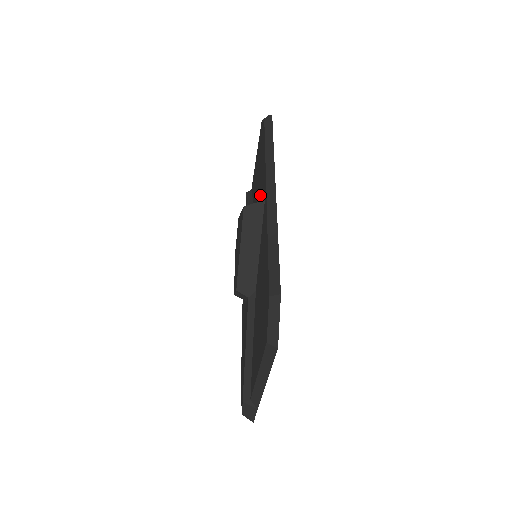
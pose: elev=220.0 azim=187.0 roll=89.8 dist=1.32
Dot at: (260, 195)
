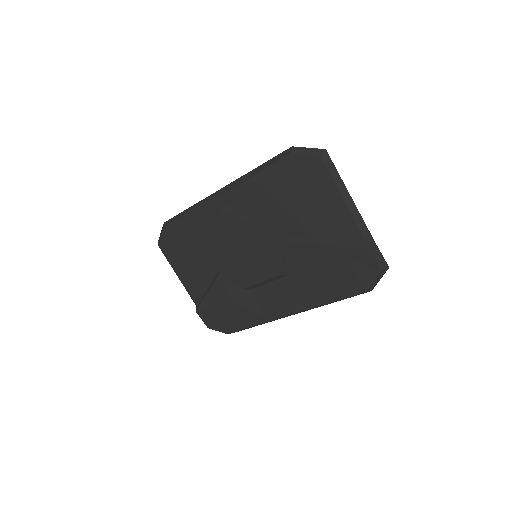
Dot at: (214, 232)
